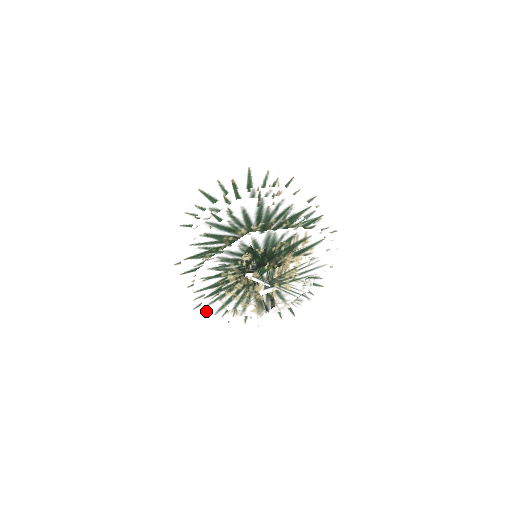
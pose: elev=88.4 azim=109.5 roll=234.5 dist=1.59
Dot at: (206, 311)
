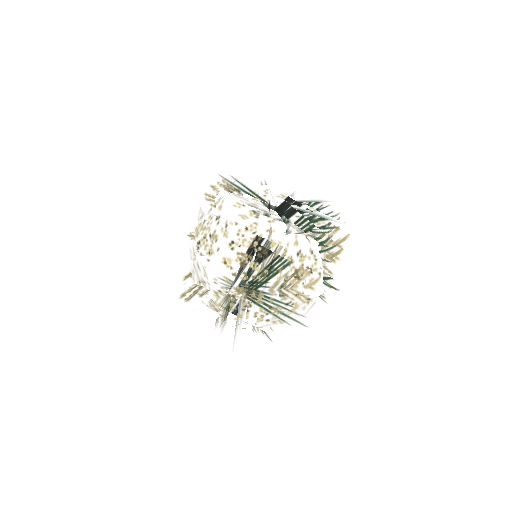
Dot at: occluded
